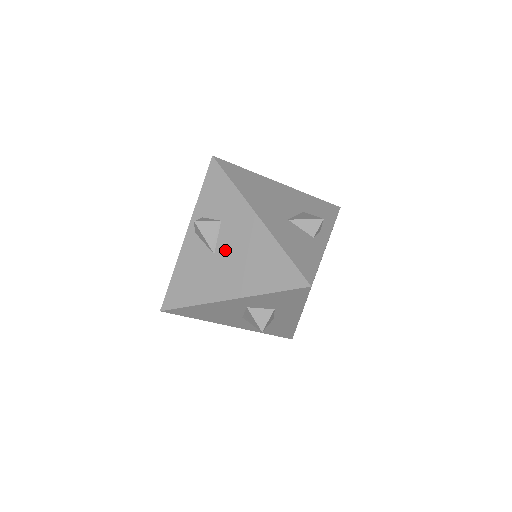
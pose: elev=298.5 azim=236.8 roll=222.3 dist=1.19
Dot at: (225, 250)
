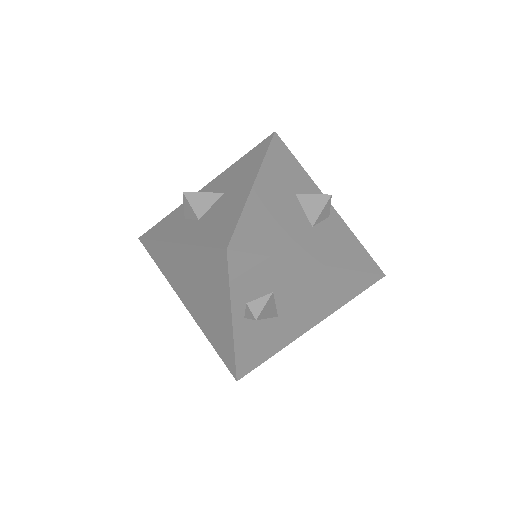
Dot at: (290, 307)
